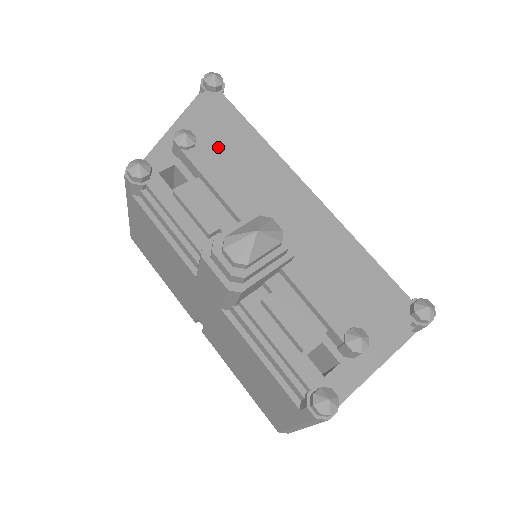
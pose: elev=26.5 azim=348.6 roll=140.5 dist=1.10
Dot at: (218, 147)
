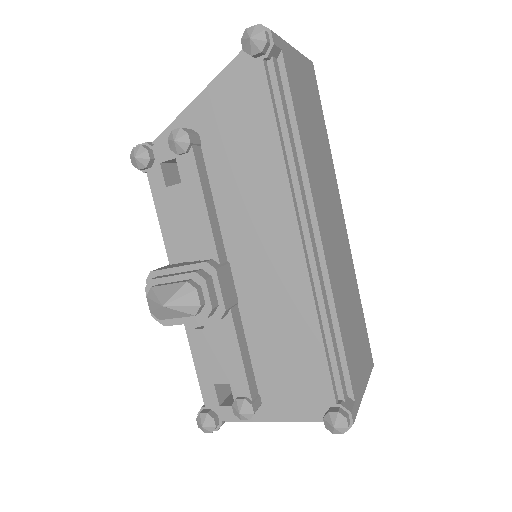
Dot at: (226, 148)
